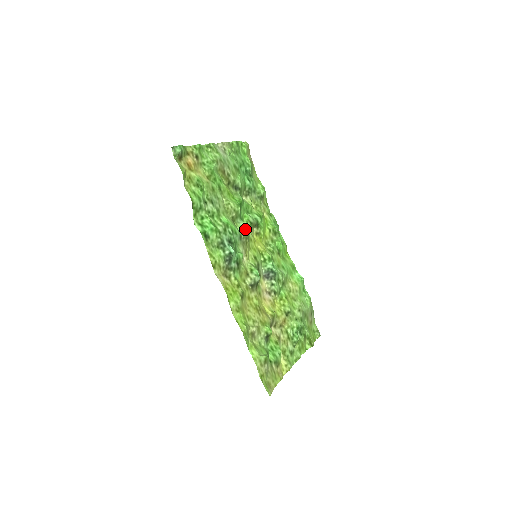
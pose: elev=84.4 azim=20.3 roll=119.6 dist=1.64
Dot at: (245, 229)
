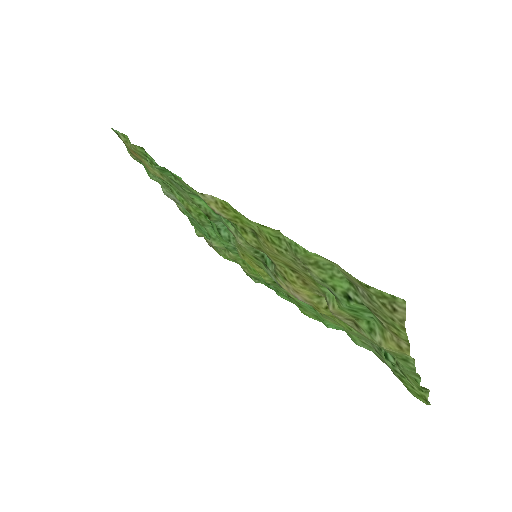
Dot at: occluded
